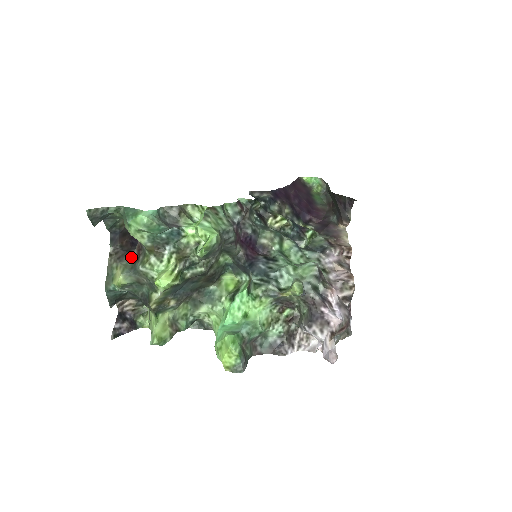
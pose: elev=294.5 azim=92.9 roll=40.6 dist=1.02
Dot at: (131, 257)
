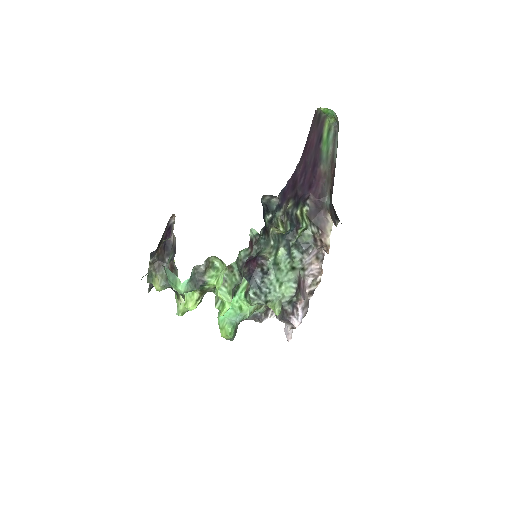
Dot at: occluded
